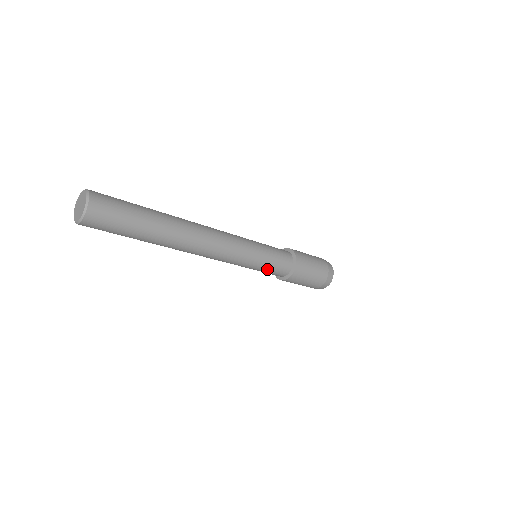
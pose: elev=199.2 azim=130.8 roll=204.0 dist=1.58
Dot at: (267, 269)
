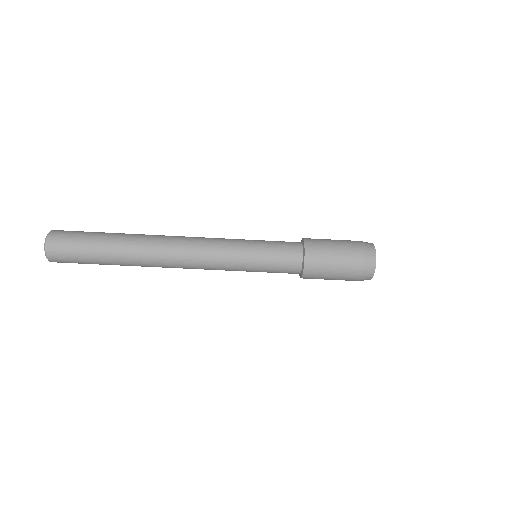
Dot at: (269, 258)
